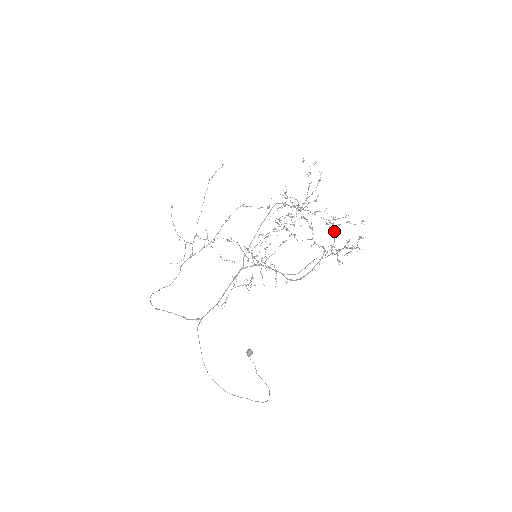
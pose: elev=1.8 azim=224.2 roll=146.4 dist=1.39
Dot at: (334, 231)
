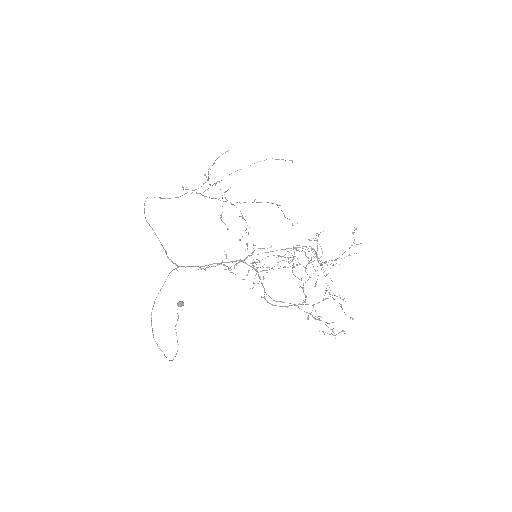
Dot at: (325, 298)
